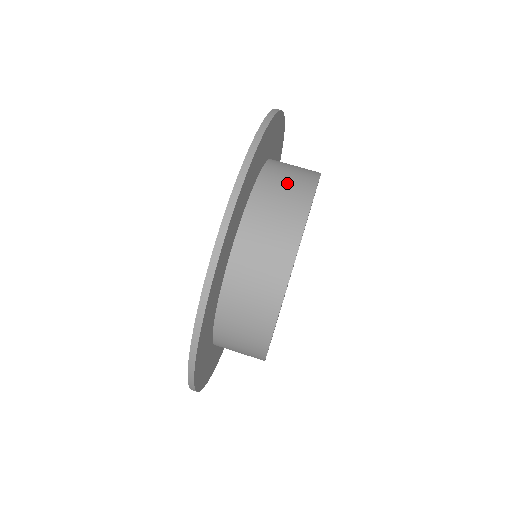
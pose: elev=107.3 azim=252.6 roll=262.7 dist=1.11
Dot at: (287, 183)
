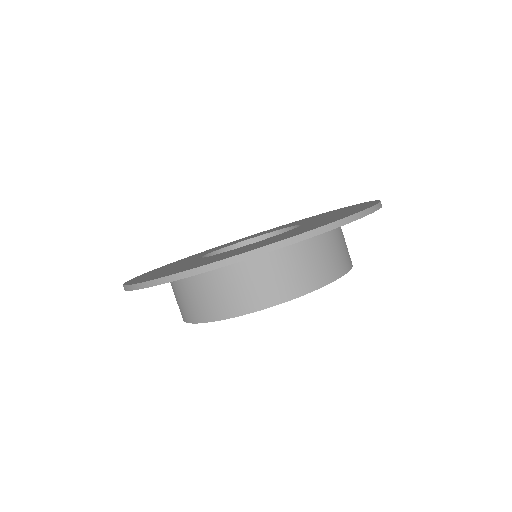
Dot at: (321, 258)
